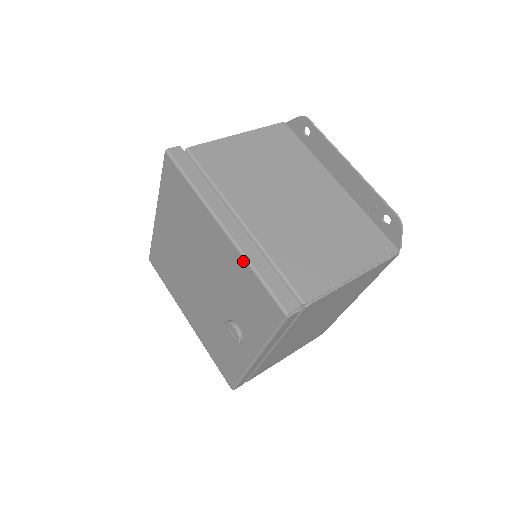
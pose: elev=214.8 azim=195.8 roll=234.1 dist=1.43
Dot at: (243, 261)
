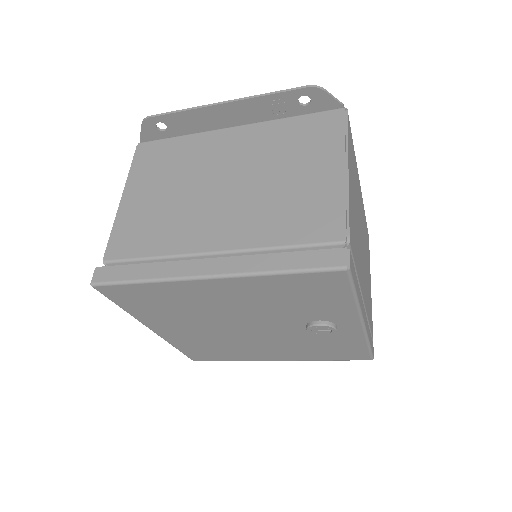
Dot at: (259, 278)
